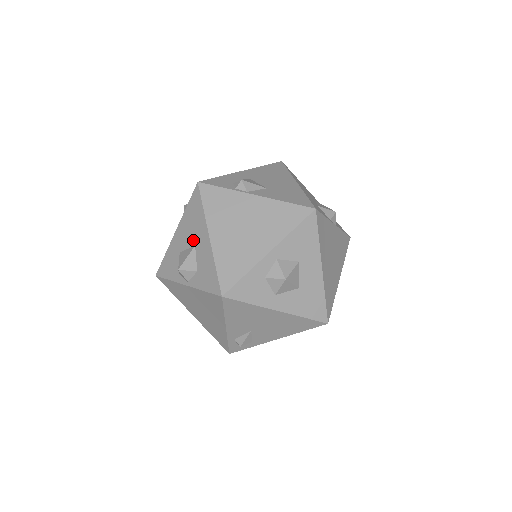
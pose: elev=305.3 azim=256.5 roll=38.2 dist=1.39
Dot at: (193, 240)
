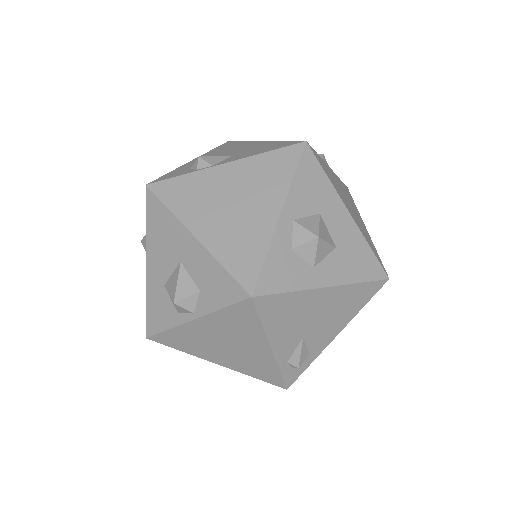
Dot at: (174, 257)
